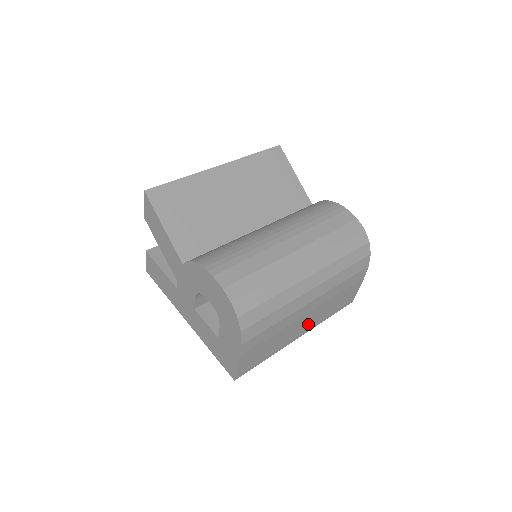
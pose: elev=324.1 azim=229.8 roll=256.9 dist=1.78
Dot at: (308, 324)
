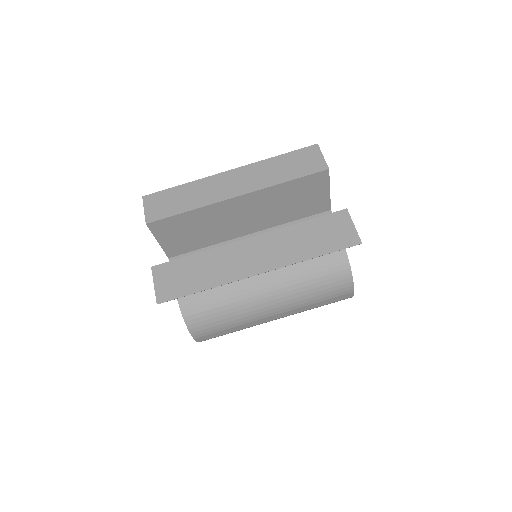
Dot at: occluded
